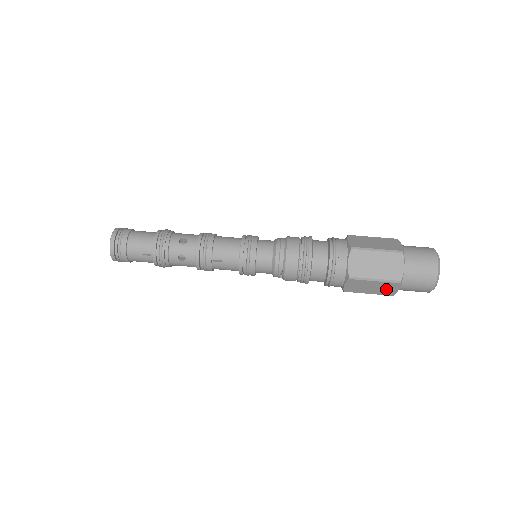
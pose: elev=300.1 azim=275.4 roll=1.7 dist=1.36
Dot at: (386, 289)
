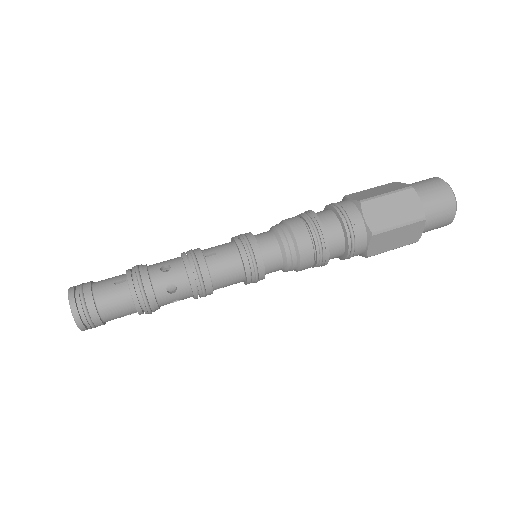
Dot at: occluded
